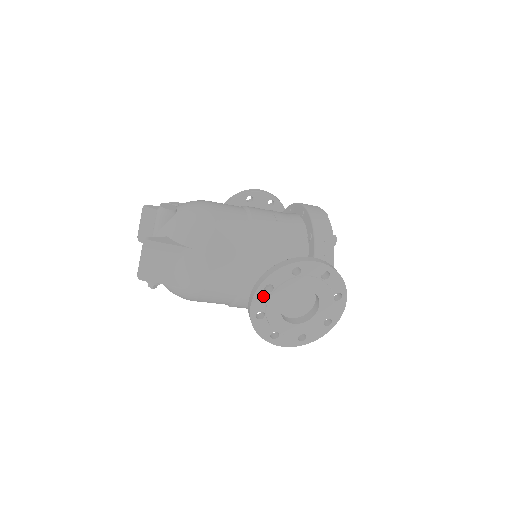
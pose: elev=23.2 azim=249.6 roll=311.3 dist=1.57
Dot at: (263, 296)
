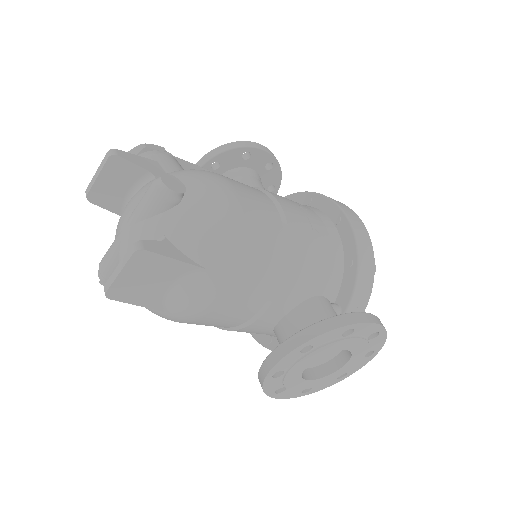
Dot at: (294, 356)
